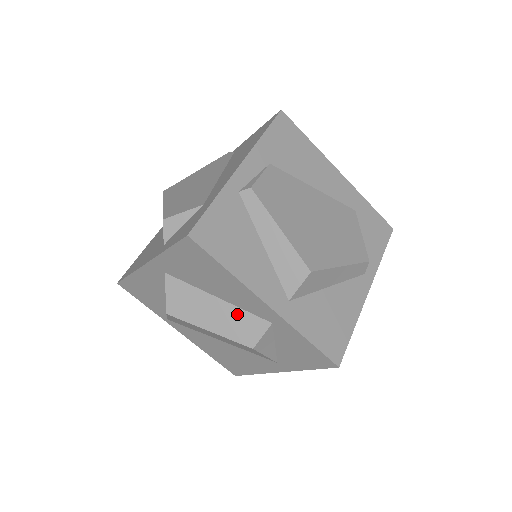
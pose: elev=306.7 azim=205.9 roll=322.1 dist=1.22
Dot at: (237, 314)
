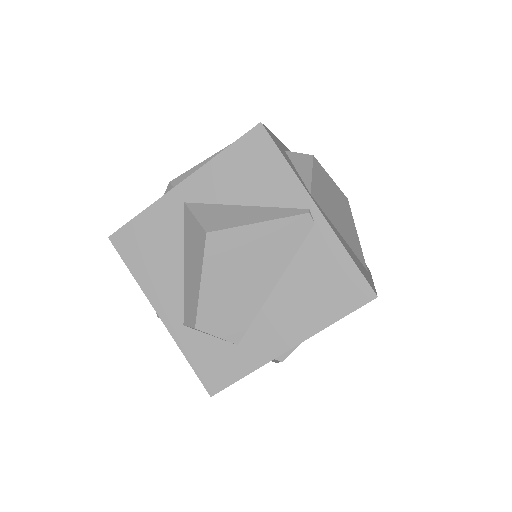
Dot at: occluded
